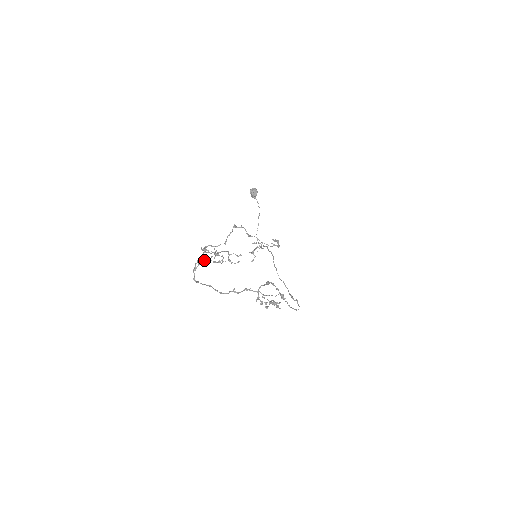
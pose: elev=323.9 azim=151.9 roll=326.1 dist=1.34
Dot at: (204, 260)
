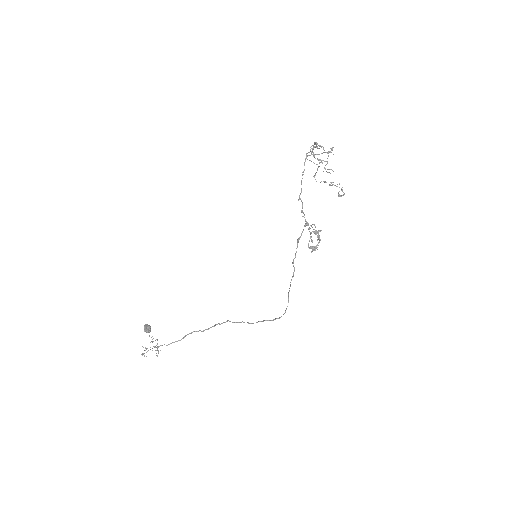
Dot at: occluded
